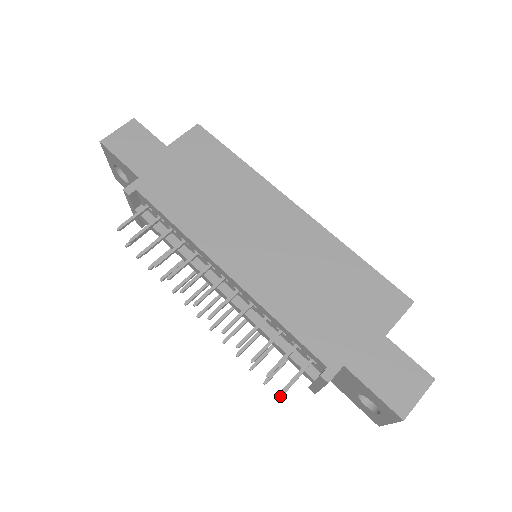
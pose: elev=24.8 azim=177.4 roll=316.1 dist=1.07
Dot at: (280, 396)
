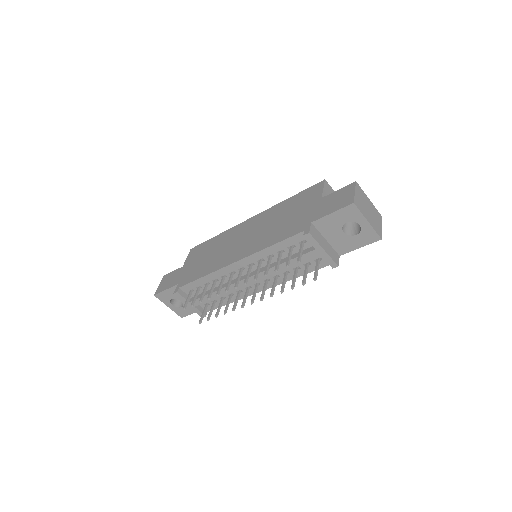
Dot at: (314, 279)
